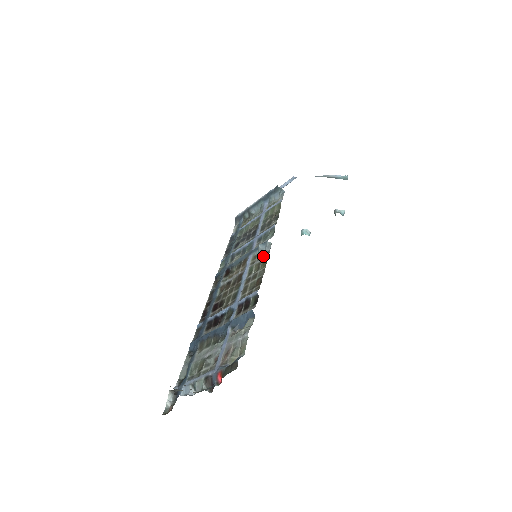
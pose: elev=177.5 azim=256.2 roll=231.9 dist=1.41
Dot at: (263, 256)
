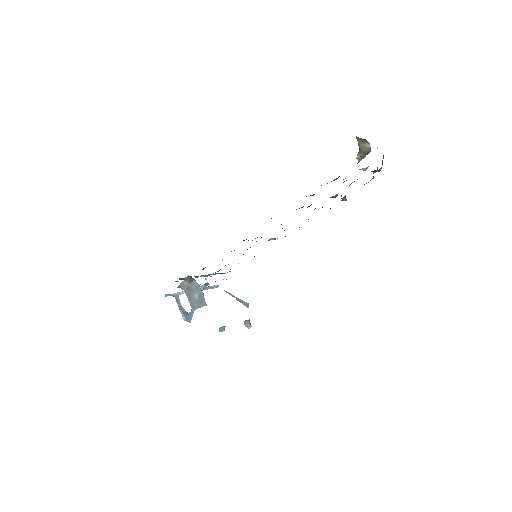
Dot at: occluded
